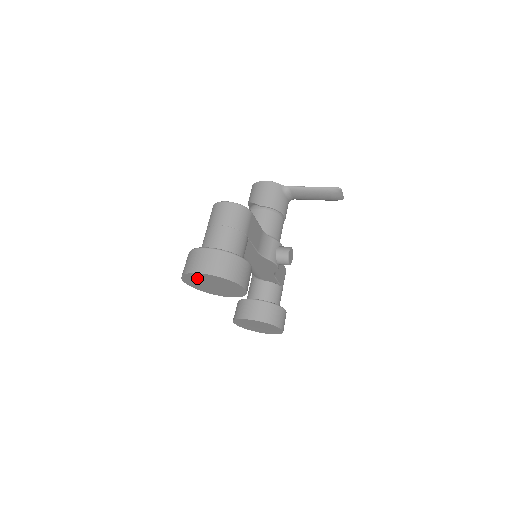
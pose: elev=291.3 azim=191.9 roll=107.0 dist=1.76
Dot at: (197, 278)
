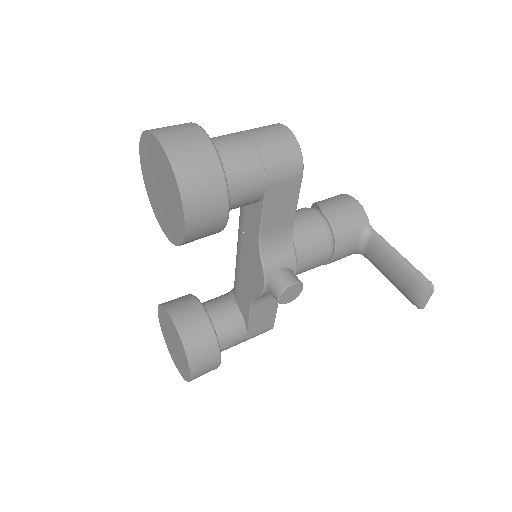
Dot at: (152, 153)
